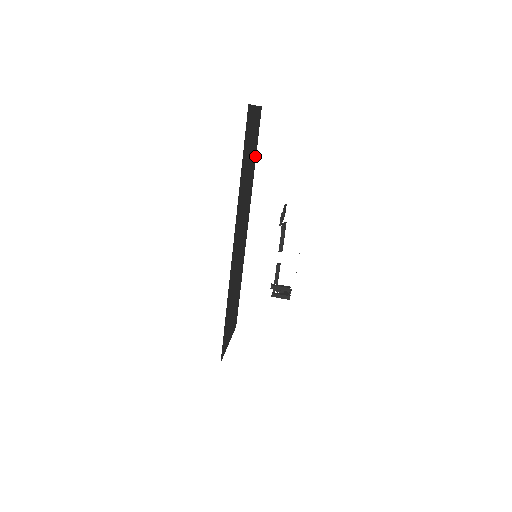
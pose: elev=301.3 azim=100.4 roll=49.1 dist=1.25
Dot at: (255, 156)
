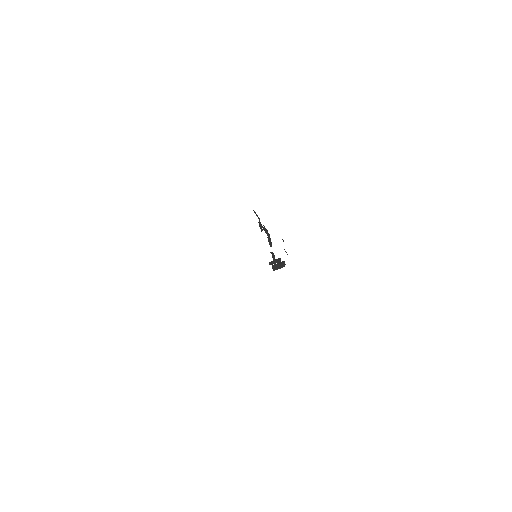
Dot at: occluded
